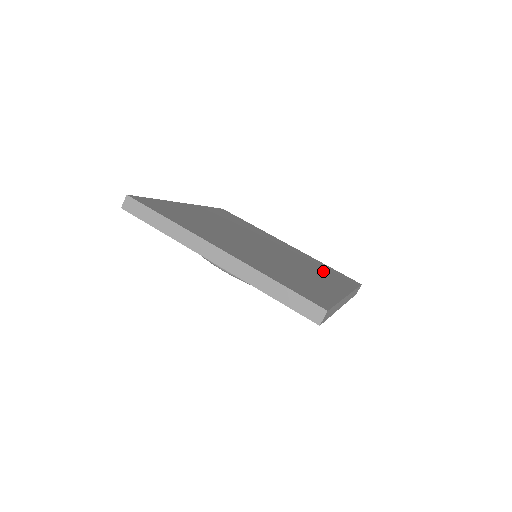
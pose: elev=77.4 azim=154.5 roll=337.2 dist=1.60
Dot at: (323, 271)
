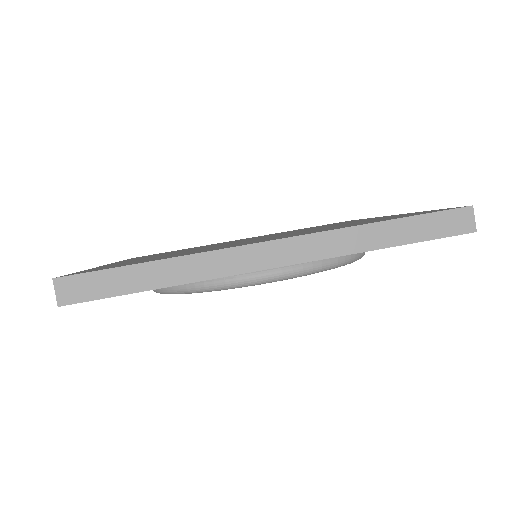
Dot at: occluded
